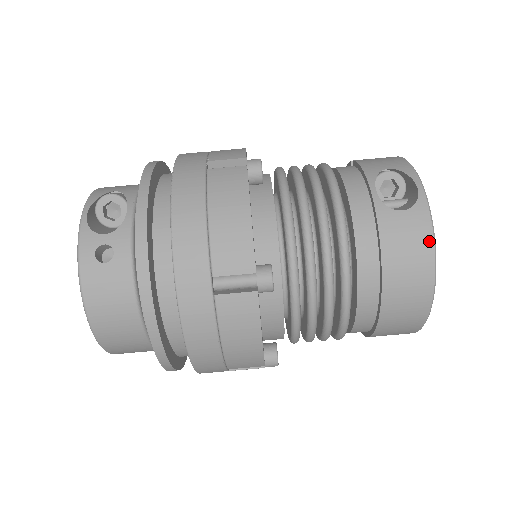
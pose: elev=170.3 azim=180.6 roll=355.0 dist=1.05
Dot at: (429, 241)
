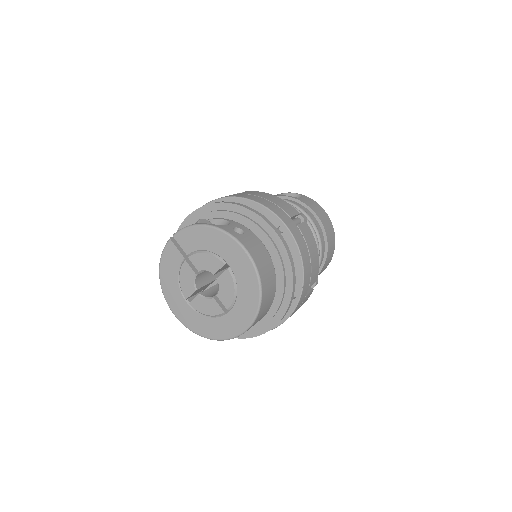
Dot at: (317, 204)
